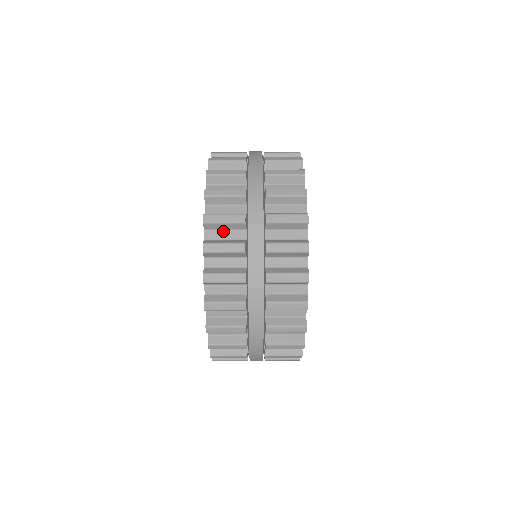
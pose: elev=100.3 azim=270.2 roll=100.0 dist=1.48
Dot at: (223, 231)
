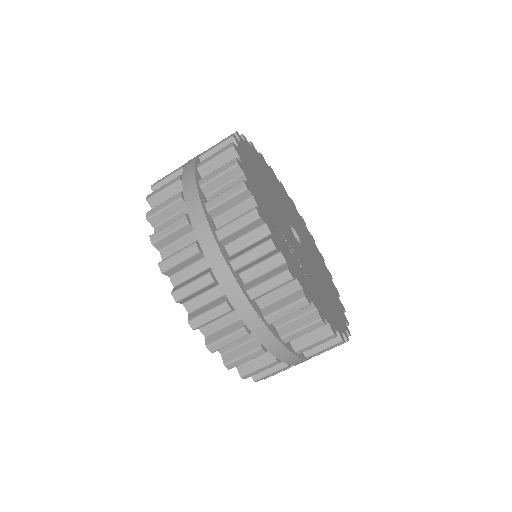
Dot at: (216, 321)
